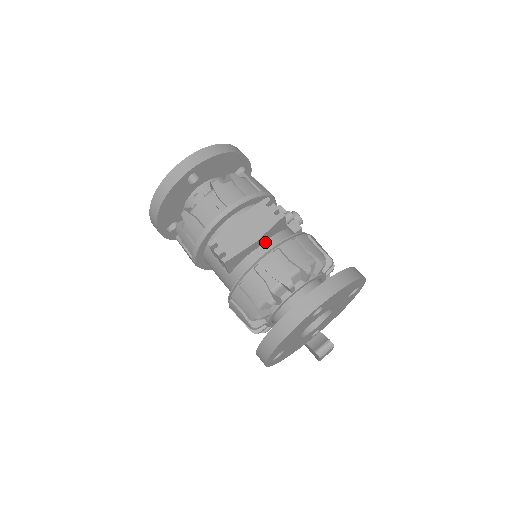
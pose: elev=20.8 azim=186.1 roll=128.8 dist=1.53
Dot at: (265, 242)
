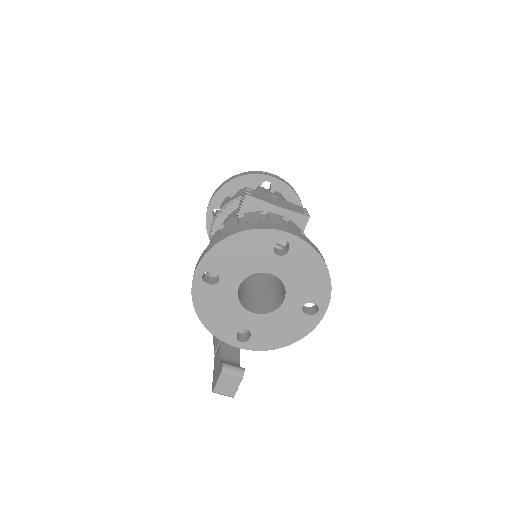
Dot at: occluded
